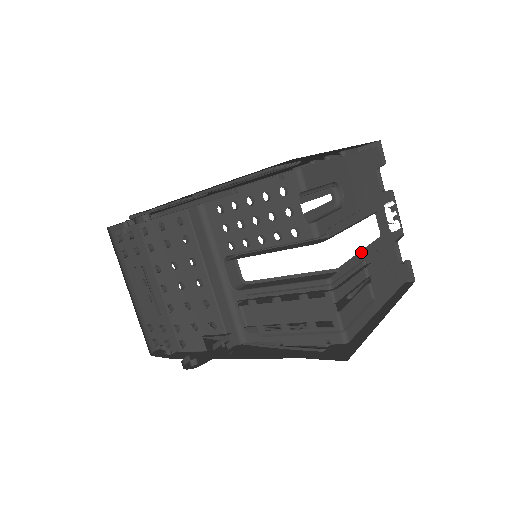
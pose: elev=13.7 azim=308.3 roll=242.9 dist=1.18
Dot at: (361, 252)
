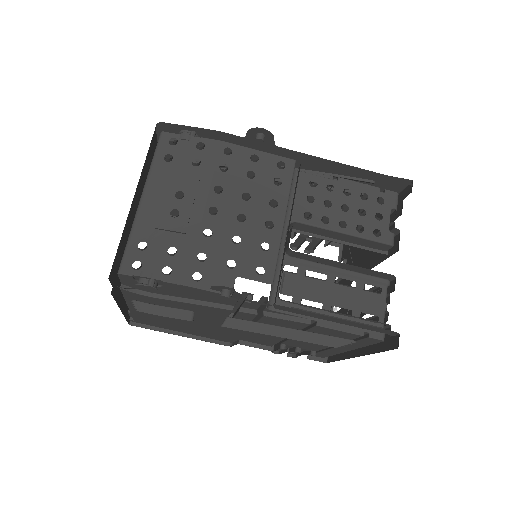
Dot at: occluded
